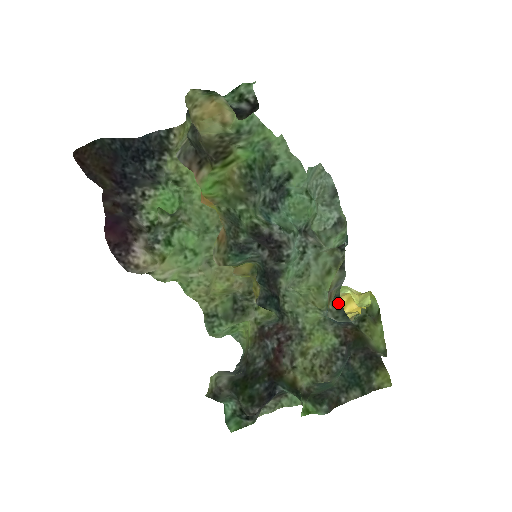
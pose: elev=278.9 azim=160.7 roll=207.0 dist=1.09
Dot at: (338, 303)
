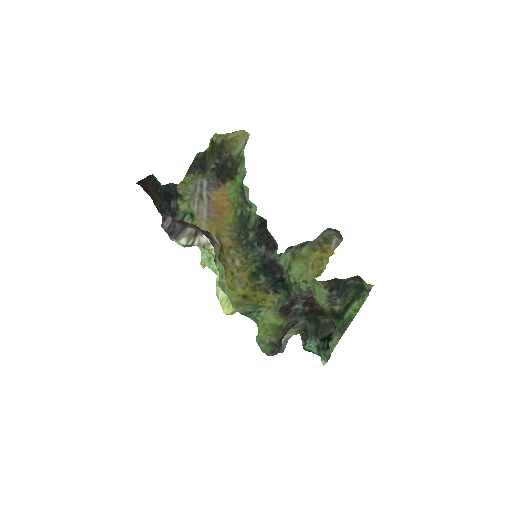
Dot at: (333, 230)
